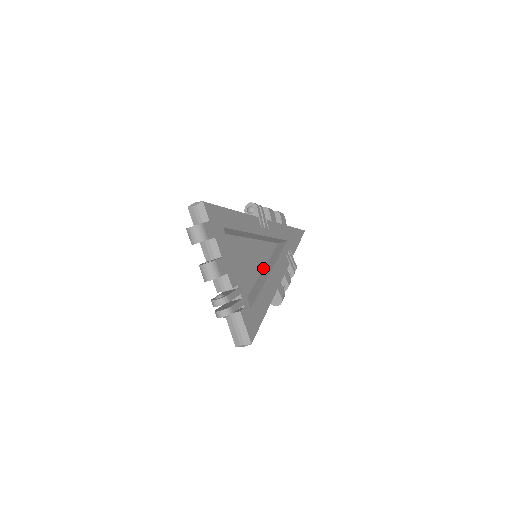
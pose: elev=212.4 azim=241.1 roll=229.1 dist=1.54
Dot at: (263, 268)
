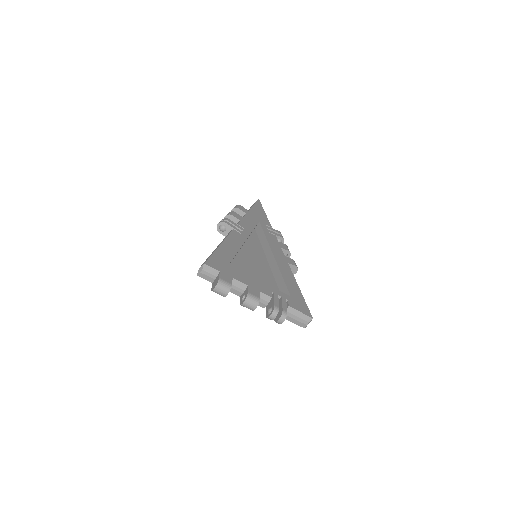
Dot at: (266, 258)
